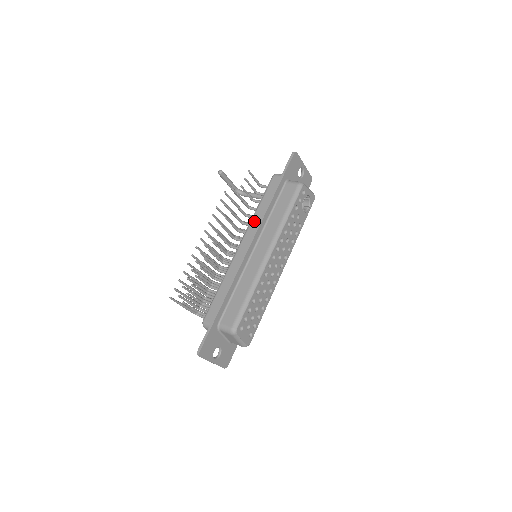
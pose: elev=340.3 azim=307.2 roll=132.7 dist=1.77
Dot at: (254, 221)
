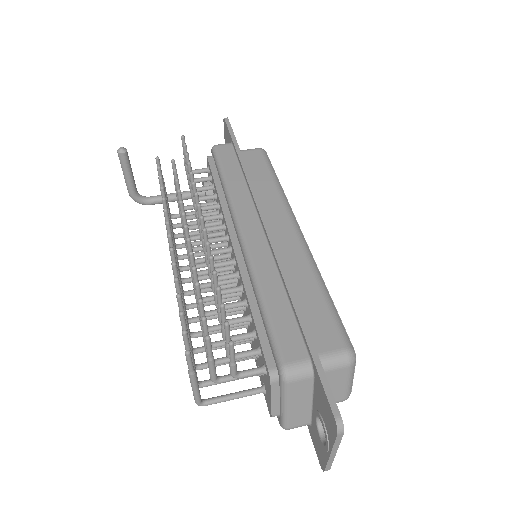
Dot at: (237, 197)
